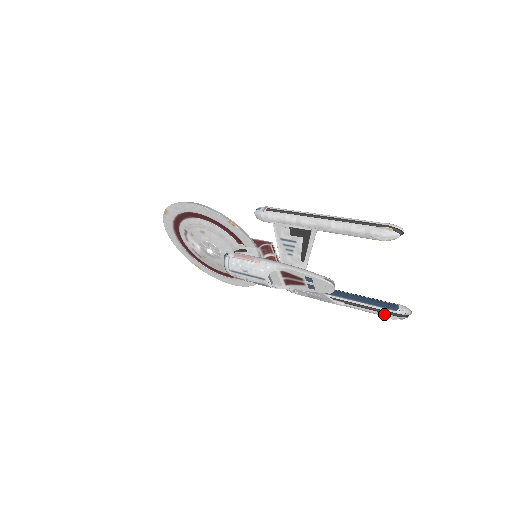
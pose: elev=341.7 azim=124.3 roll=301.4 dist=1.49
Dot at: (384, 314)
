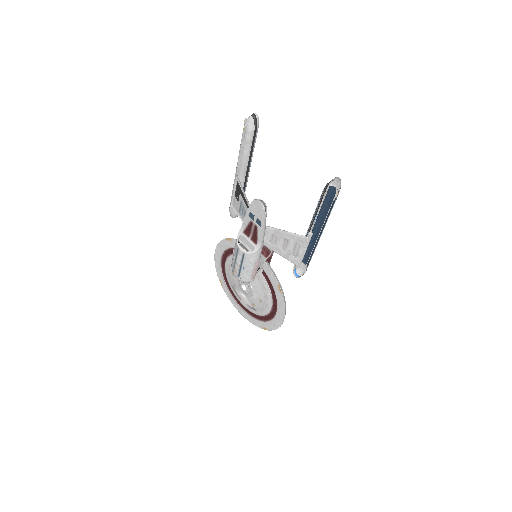
Dot at: (331, 205)
